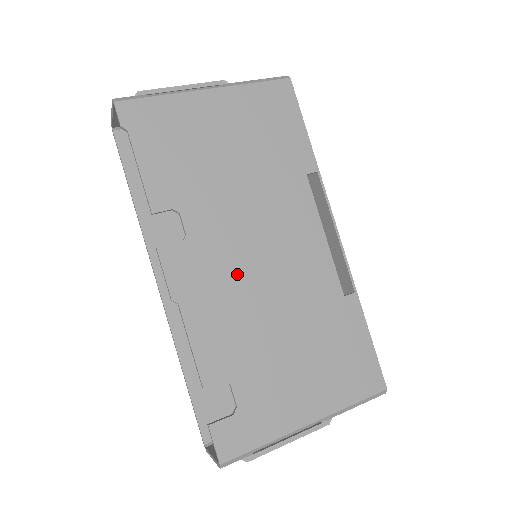
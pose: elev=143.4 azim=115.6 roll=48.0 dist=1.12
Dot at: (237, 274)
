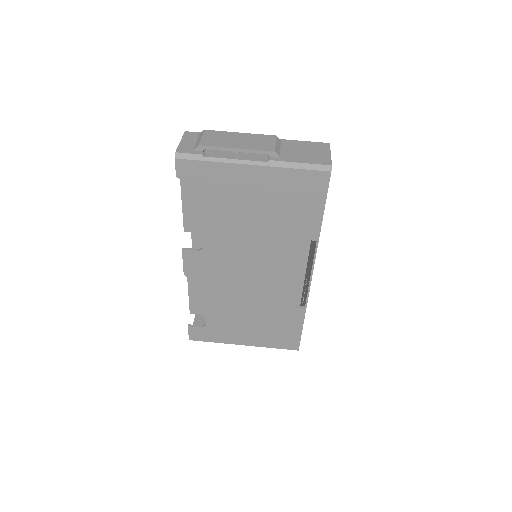
Dot at: (229, 276)
